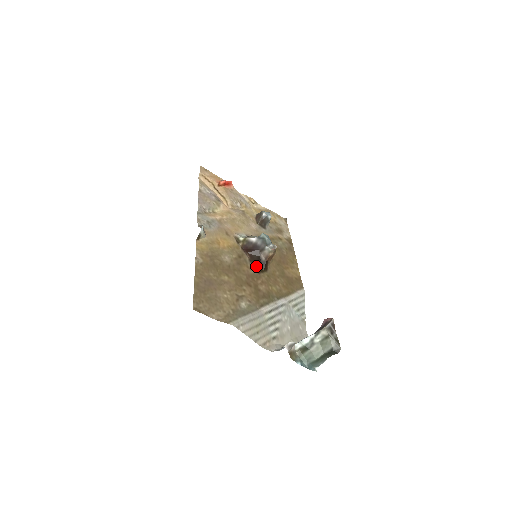
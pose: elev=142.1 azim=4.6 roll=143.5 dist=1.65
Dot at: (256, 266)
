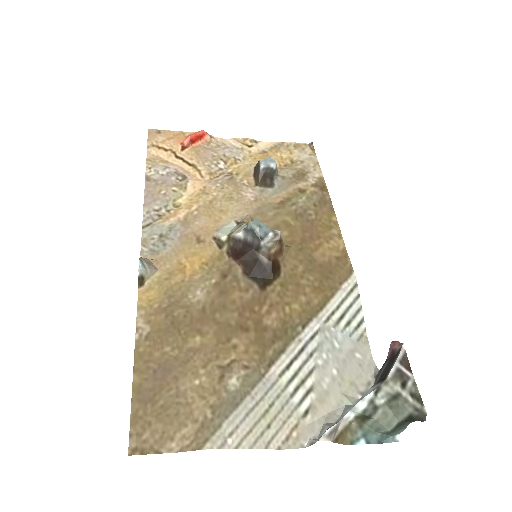
Dot at: (257, 278)
